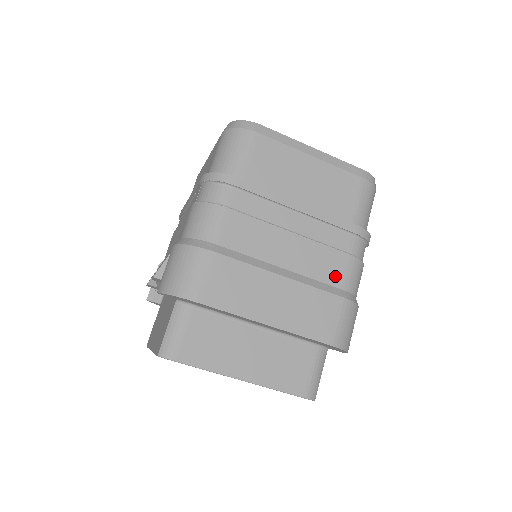
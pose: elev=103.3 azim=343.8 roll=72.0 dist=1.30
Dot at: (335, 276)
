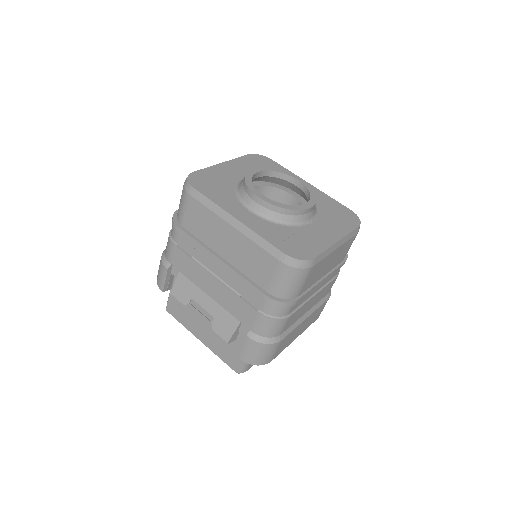
Dot at: (328, 291)
